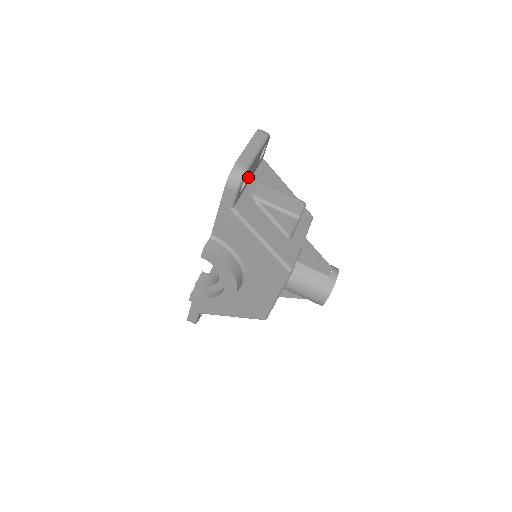
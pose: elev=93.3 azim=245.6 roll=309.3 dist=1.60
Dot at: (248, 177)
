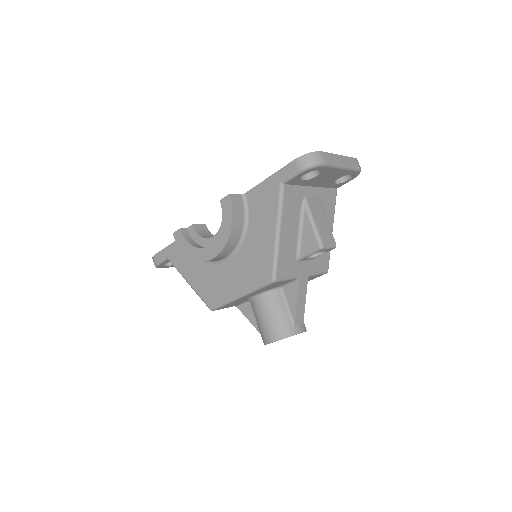
Dot at: (317, 178)
